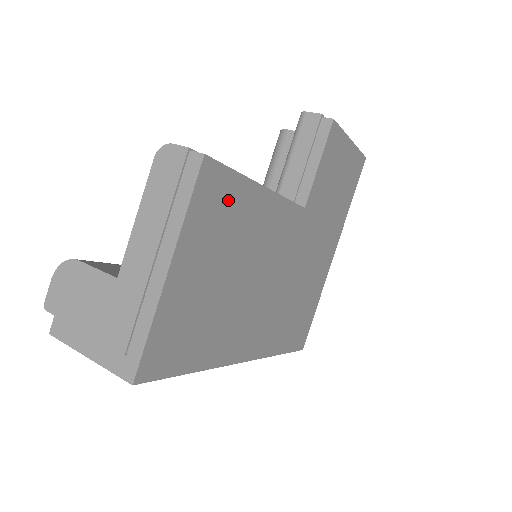
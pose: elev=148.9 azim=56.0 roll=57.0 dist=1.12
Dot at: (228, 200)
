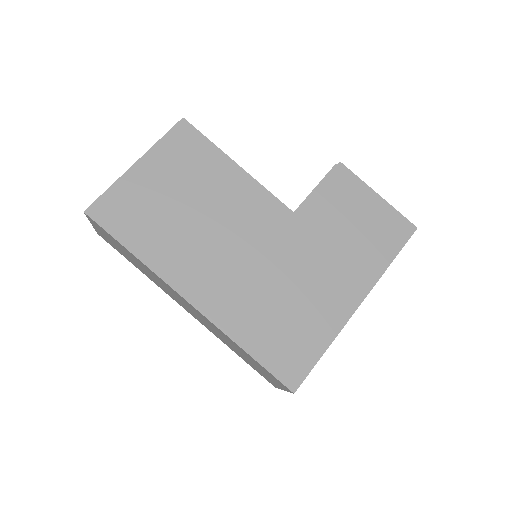
Dot at: (198, 153)
